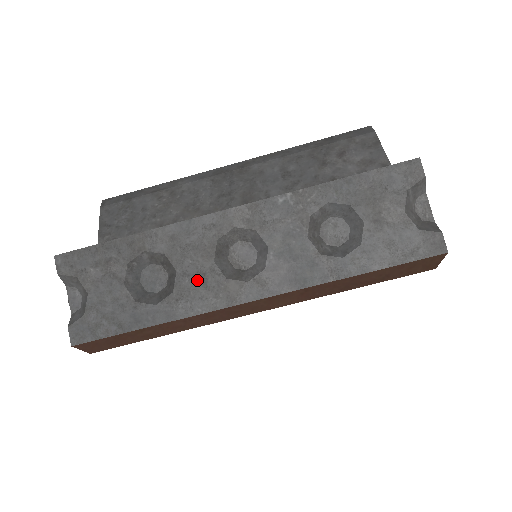
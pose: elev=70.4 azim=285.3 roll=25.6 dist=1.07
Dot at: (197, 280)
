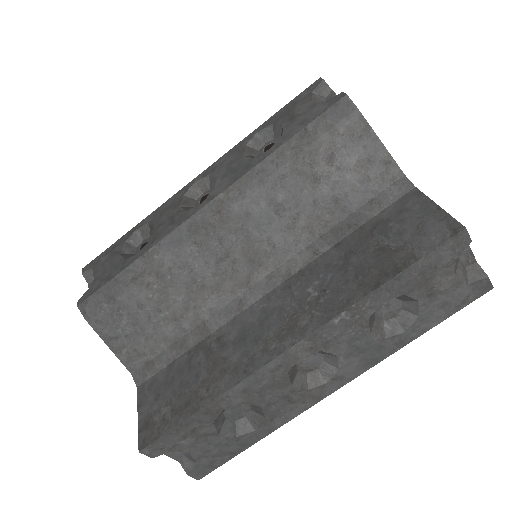
Dot at: (283, 403)
